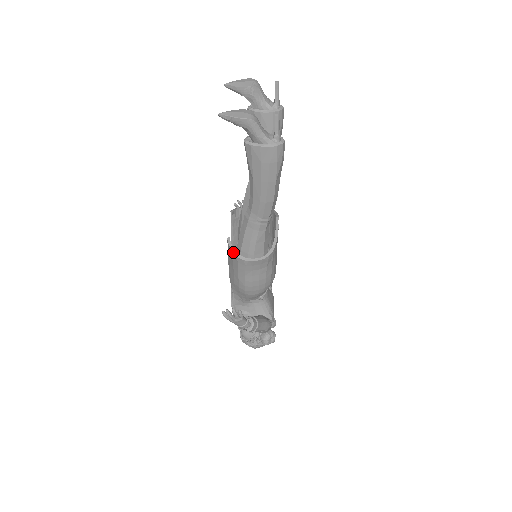
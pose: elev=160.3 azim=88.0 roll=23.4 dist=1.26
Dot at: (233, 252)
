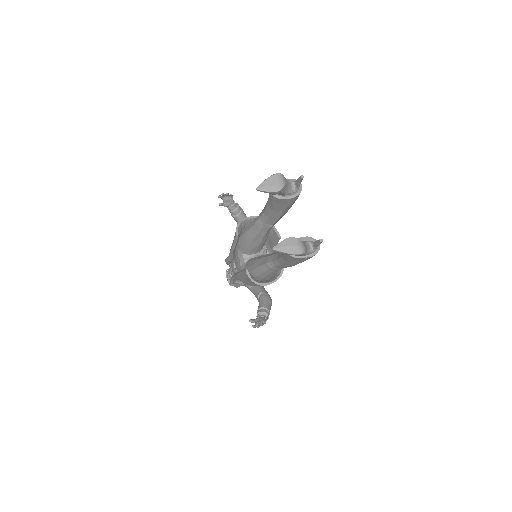
Dot at: (253, 282)
